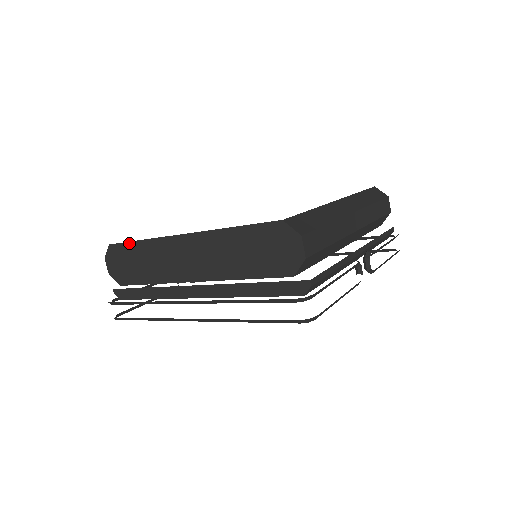
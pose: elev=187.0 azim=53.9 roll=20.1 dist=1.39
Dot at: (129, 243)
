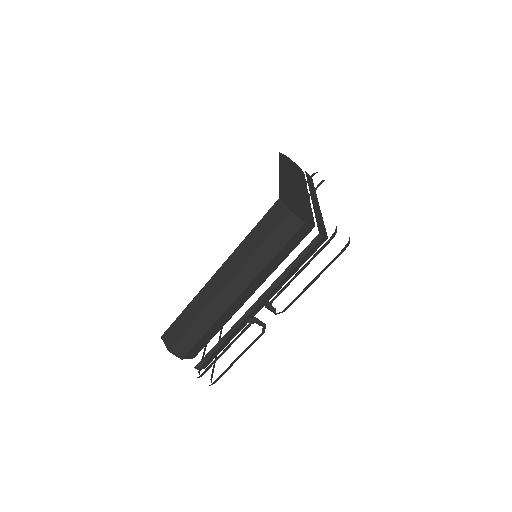
Dot at: occluded
